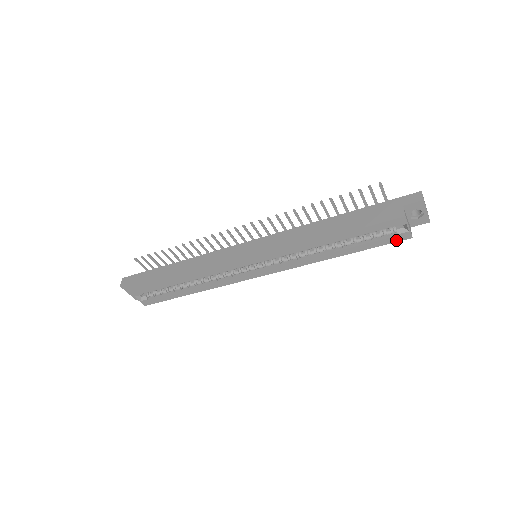
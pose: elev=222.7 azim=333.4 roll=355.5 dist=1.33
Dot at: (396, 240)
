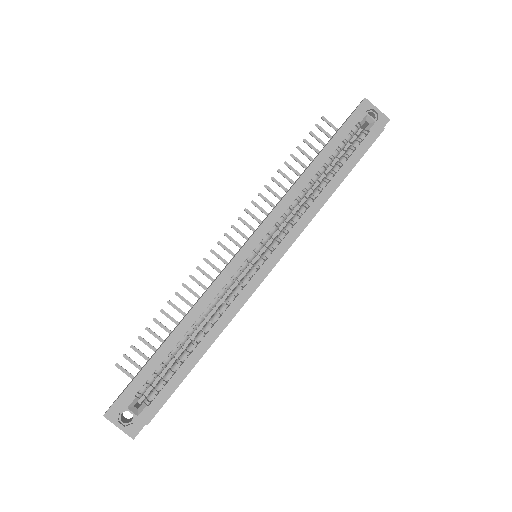
Dot at: (373, 139)
